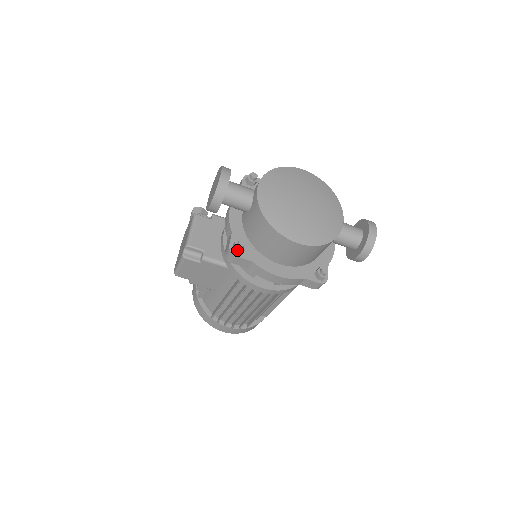
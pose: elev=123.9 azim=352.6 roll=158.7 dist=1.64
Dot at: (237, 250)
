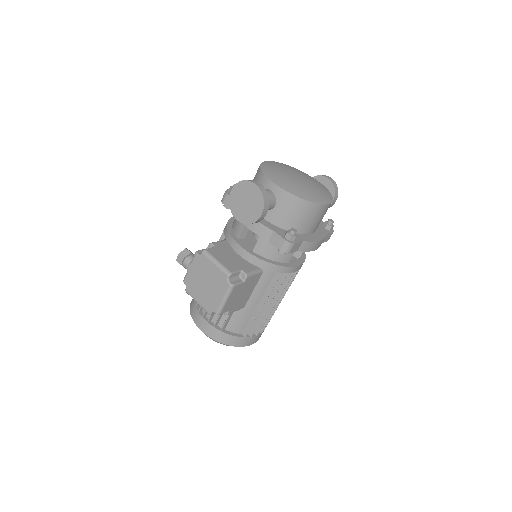
Dot at: (294, 238)
